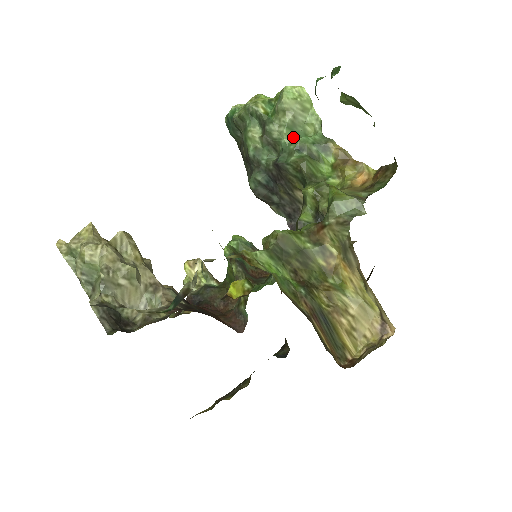
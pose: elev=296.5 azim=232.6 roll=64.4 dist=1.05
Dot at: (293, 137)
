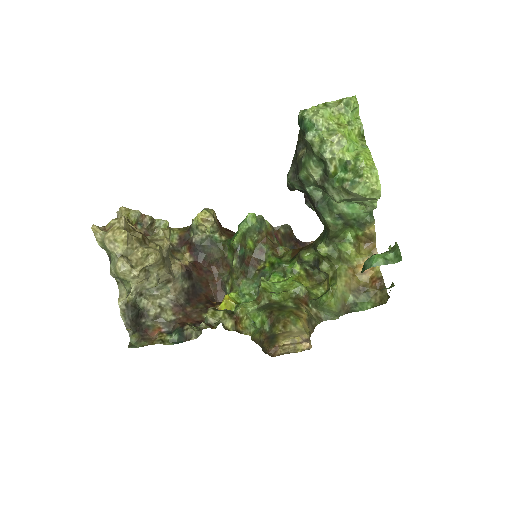
Dot at: (343, 204)
